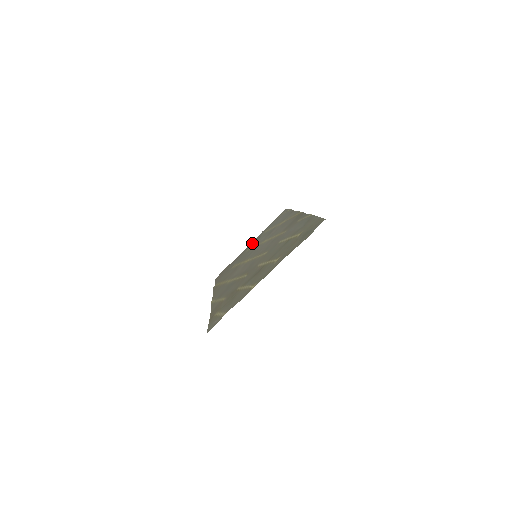
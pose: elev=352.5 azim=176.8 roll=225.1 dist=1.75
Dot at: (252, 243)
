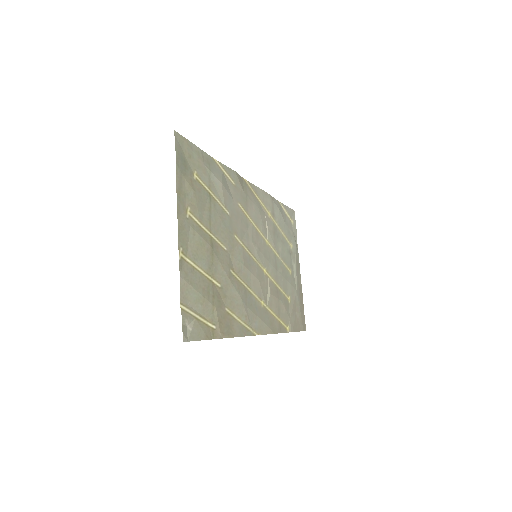
Dot at: (297, 266)
